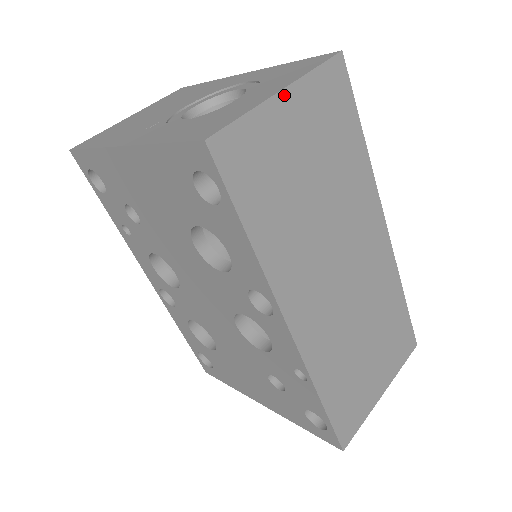
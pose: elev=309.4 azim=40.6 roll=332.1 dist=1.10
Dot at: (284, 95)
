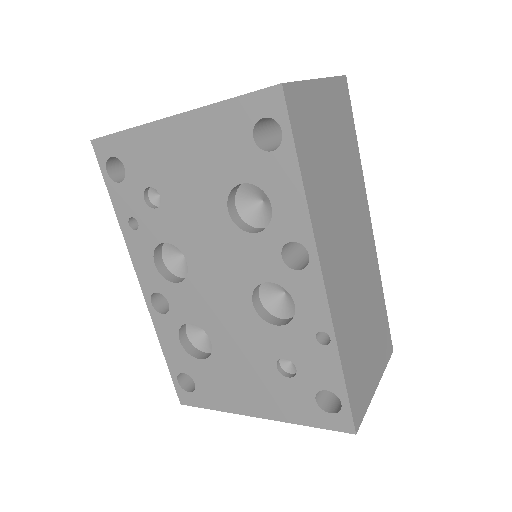
Dot at: (320, 83)
